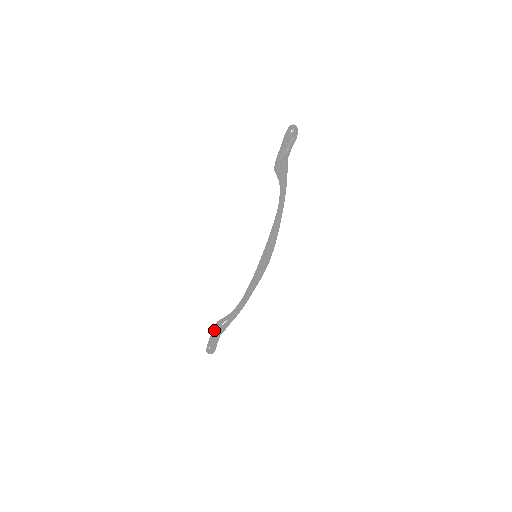
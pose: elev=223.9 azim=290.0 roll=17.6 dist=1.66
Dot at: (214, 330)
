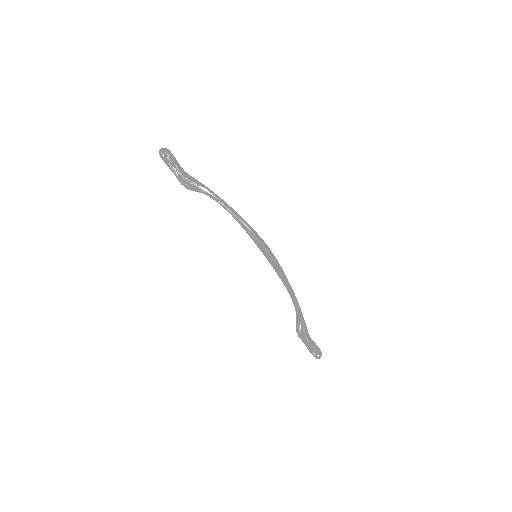
Dot at: occluded
